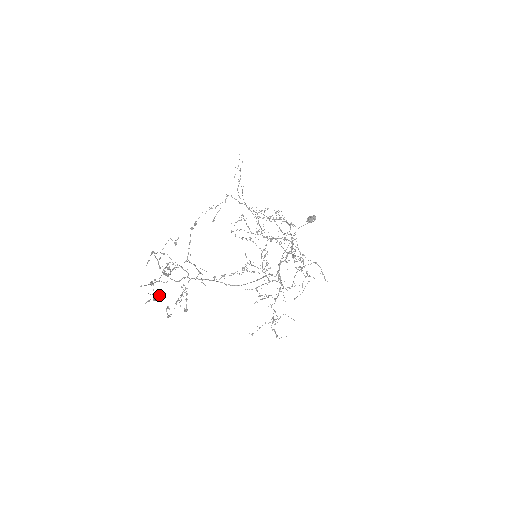
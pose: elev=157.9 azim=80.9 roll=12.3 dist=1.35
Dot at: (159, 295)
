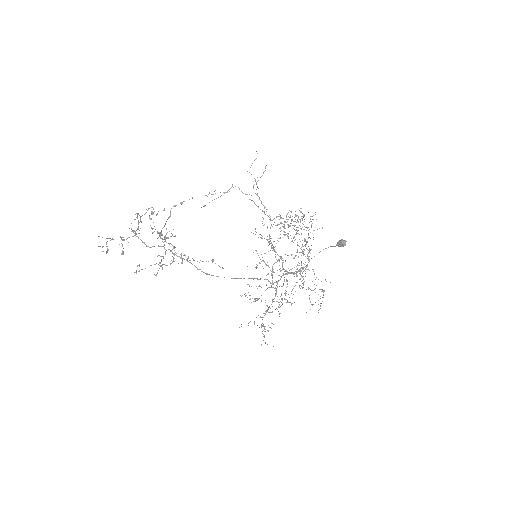
Dot at: (123, 251)
